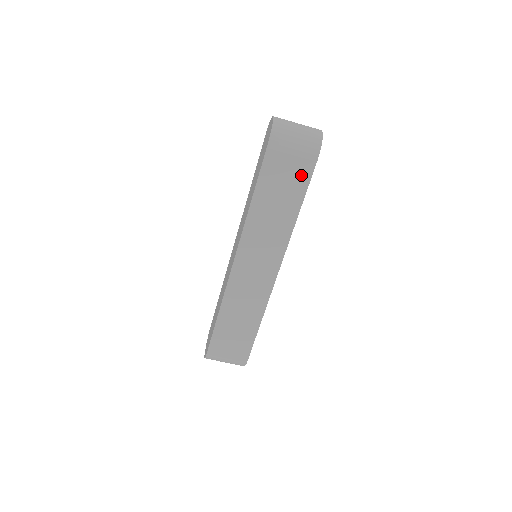
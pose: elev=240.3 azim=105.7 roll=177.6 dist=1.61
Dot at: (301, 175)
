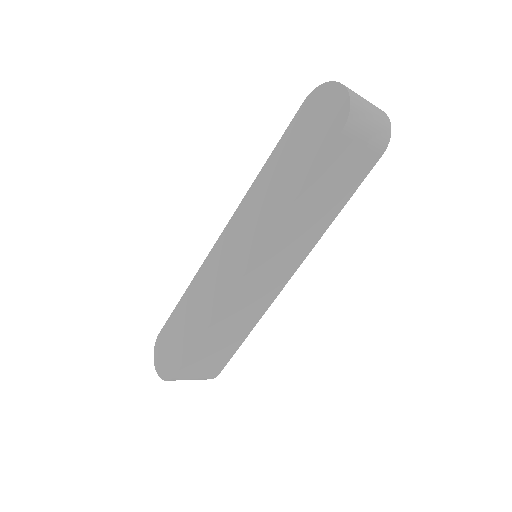
Dot at: (360, 170)
